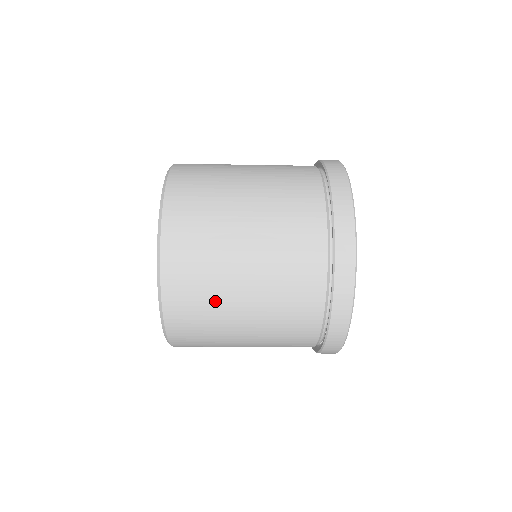
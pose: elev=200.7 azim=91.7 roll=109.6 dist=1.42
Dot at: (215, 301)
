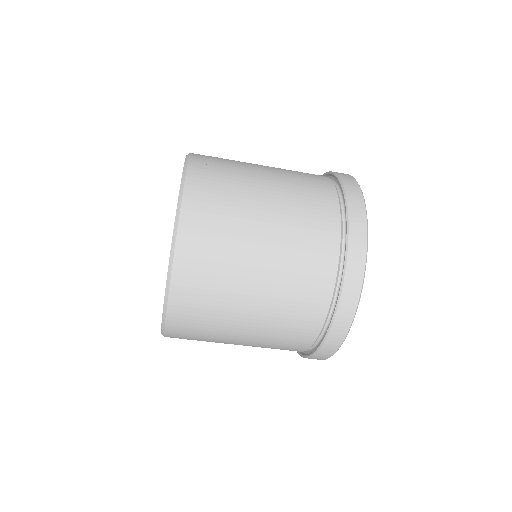
Dot at: (233, 228)
